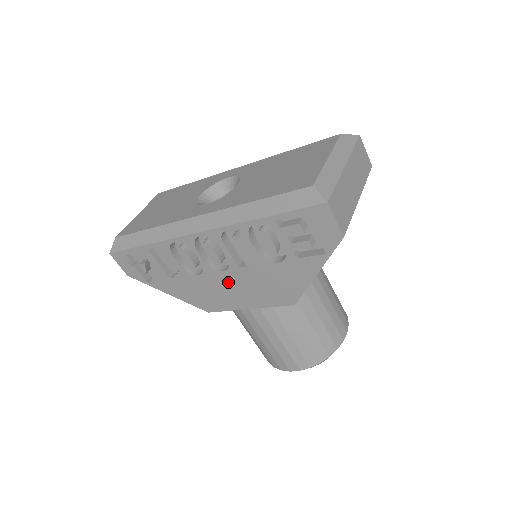
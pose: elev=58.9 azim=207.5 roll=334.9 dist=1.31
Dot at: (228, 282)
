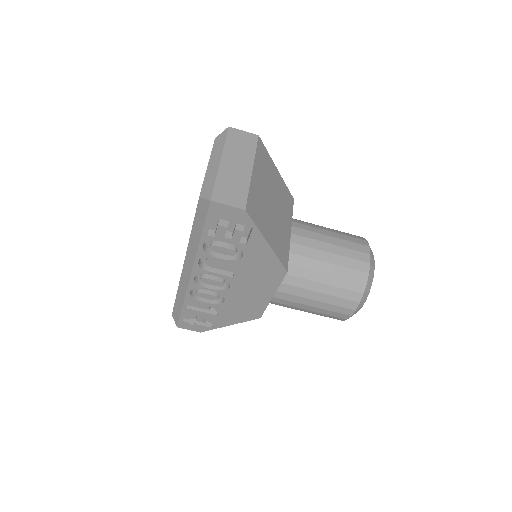
Dot at: (241, 291)
